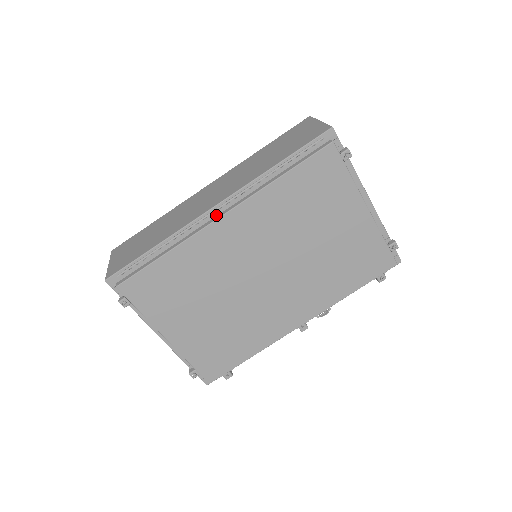
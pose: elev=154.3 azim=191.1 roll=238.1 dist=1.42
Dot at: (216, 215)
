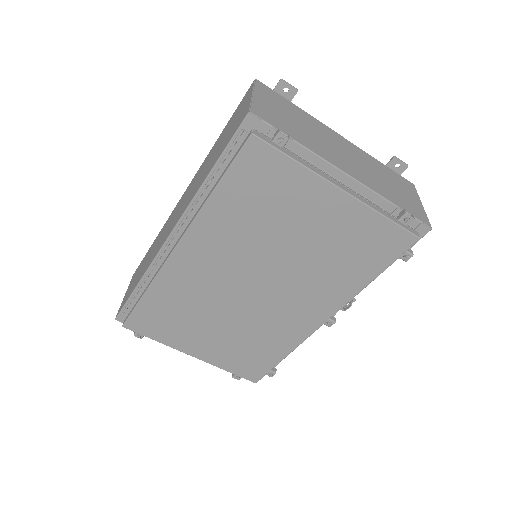
Dot at: (173, 245)
